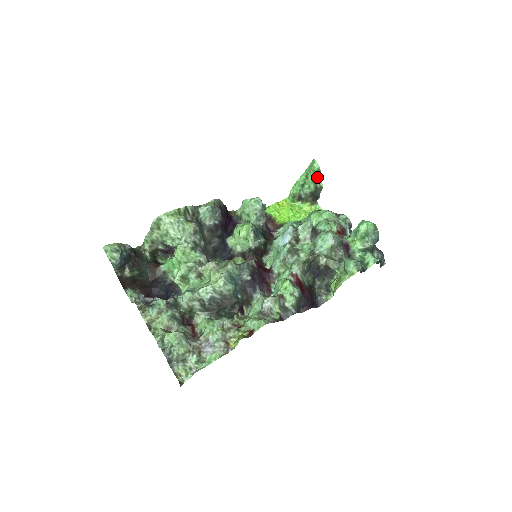
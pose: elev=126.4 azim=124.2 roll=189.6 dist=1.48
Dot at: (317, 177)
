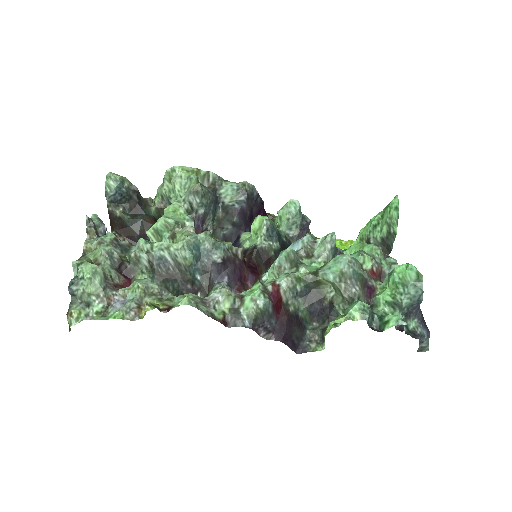
Dot at: (393, 218)
